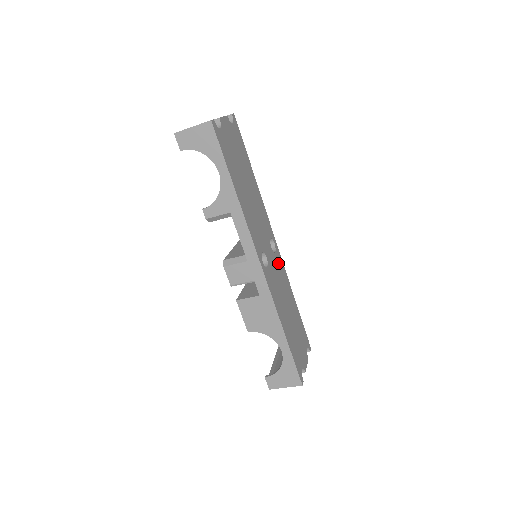
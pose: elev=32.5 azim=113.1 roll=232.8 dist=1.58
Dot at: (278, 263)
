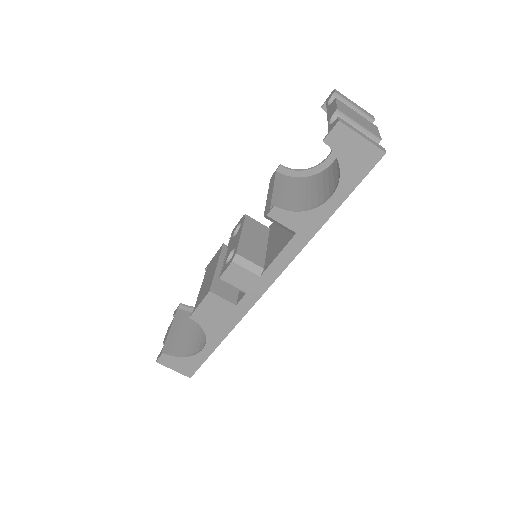
Dot at: occluded
